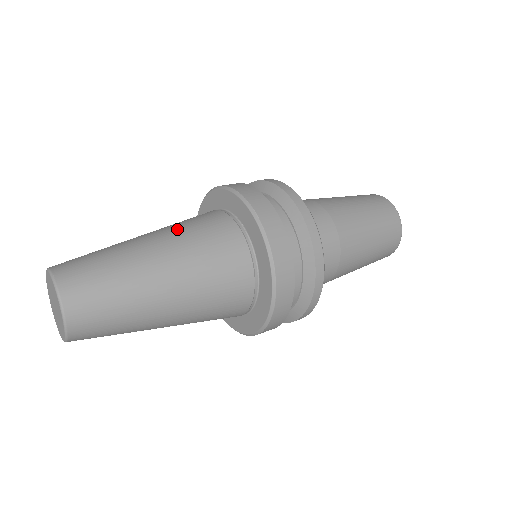
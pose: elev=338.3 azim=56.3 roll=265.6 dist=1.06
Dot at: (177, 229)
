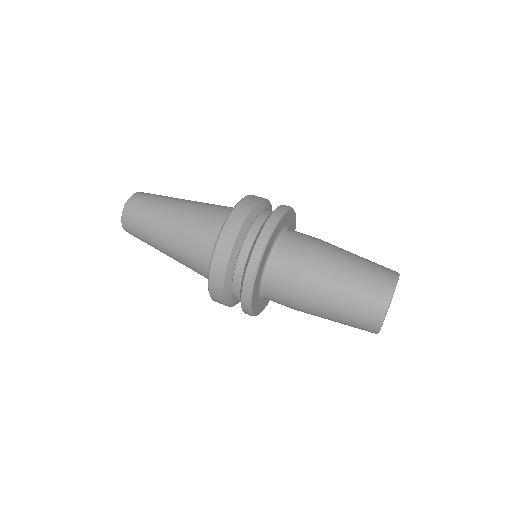
Dot at: (183, 239)
